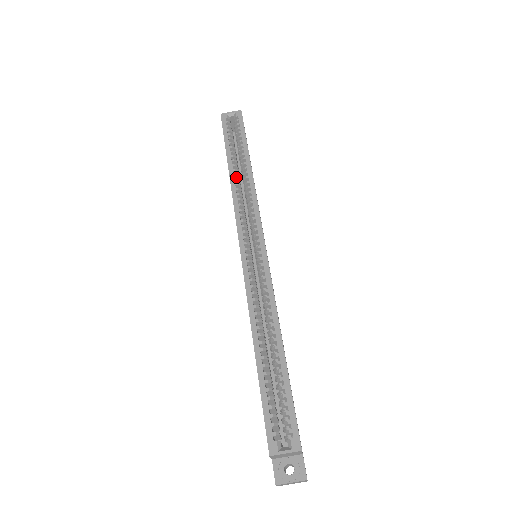
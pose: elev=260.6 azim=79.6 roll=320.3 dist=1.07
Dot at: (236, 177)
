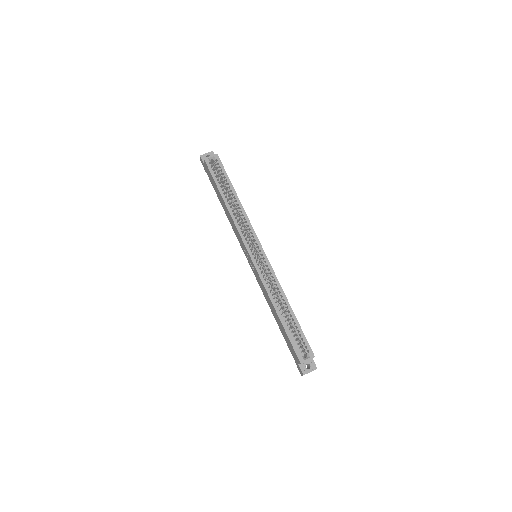
Dot at: (231, 207)
